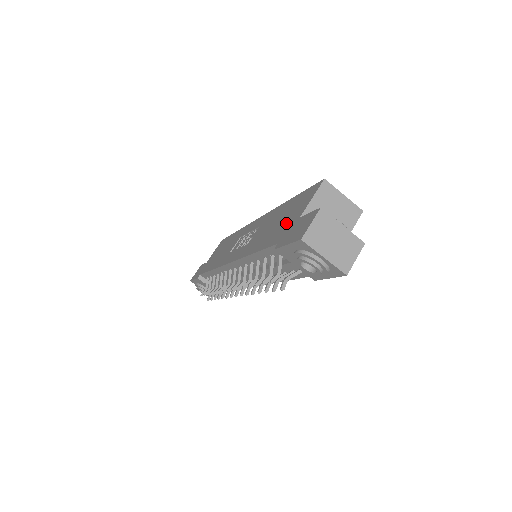
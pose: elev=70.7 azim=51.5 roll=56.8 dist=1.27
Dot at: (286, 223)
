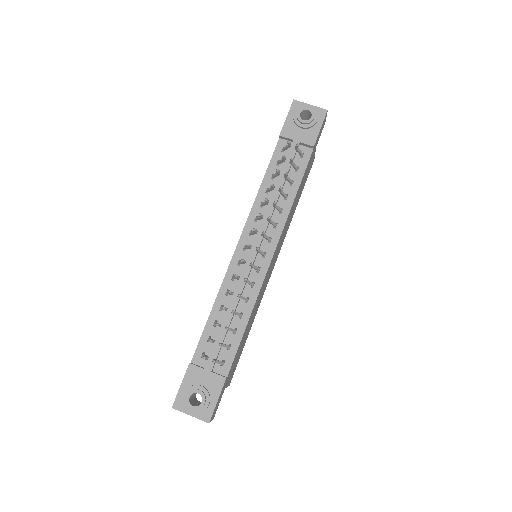
Dot at: occluded
